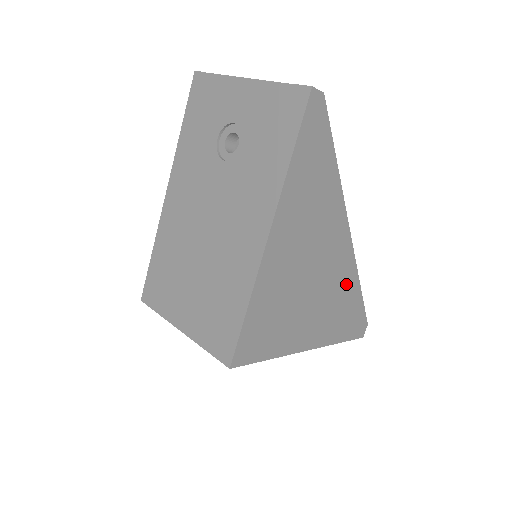
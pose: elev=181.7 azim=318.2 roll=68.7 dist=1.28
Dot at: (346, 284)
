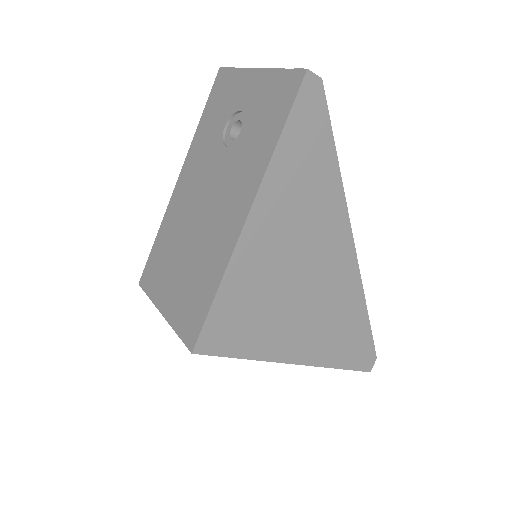
Dot at: (347, 301)
